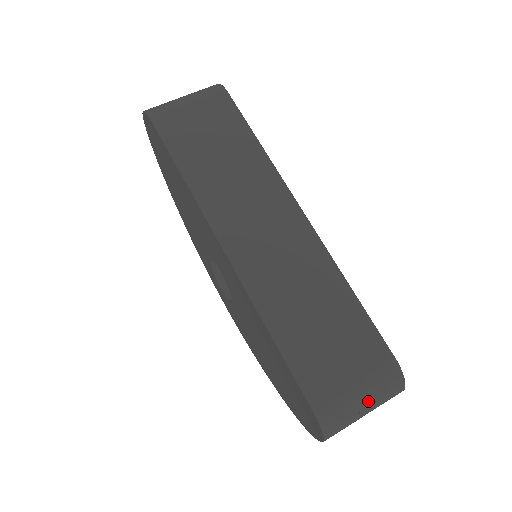
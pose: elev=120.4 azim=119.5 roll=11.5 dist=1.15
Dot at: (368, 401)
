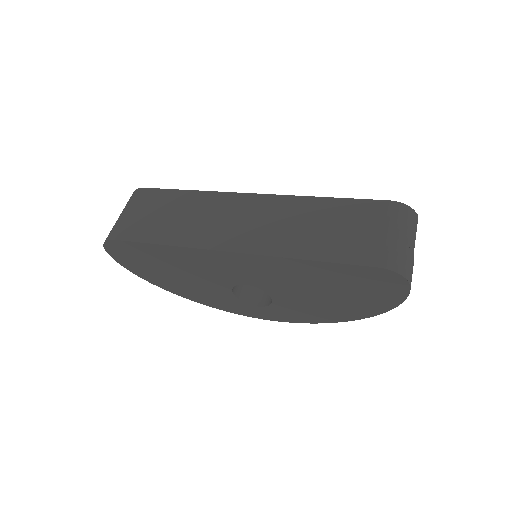
Dot at: (404, 235)
